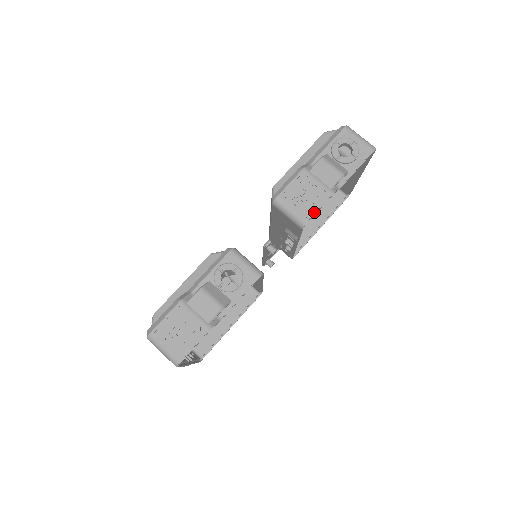
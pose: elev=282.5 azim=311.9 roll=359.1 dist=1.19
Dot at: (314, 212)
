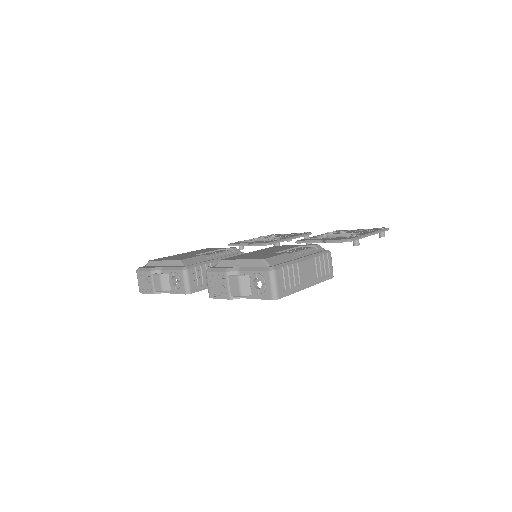
Dot at: (216, 297)
